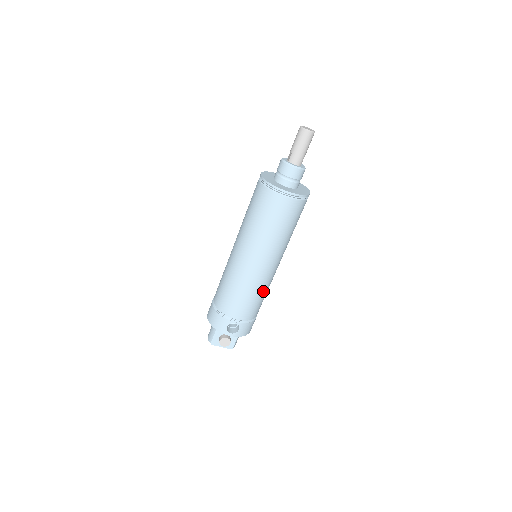
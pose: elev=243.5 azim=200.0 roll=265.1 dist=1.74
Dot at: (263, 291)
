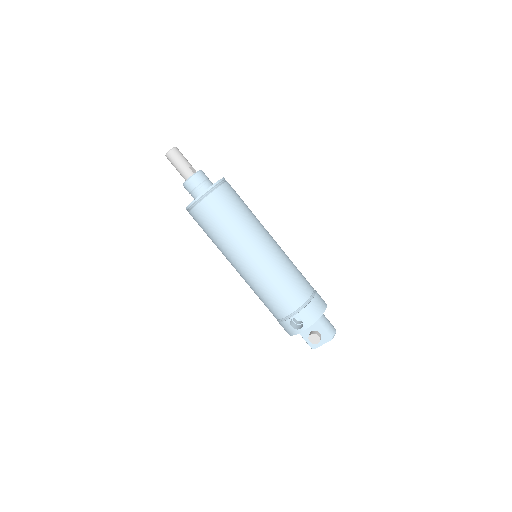
Dot at: (280, 275)
